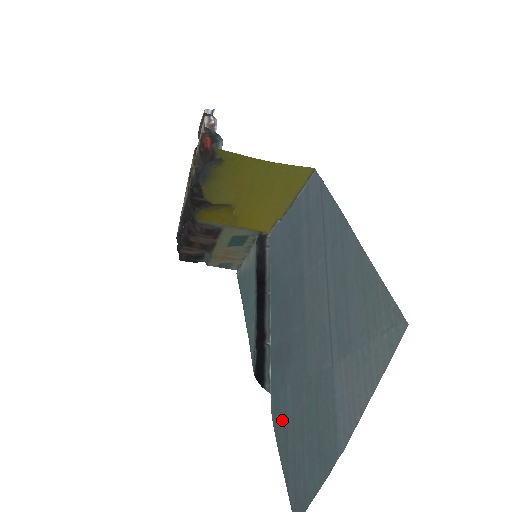
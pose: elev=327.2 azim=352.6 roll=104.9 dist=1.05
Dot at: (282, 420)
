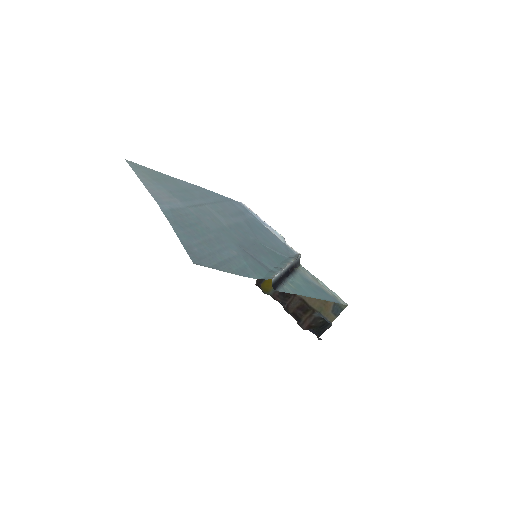
Dot at: (236, 265)
